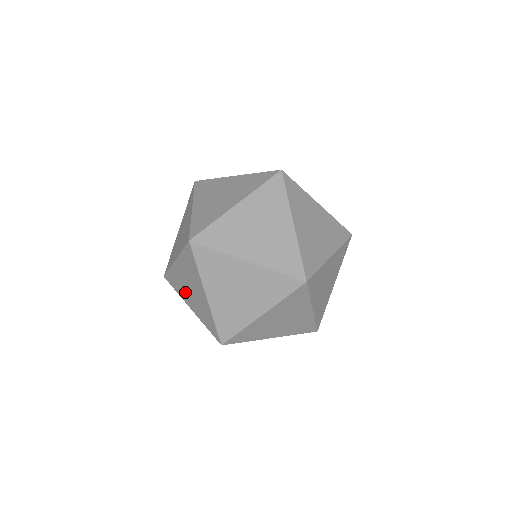
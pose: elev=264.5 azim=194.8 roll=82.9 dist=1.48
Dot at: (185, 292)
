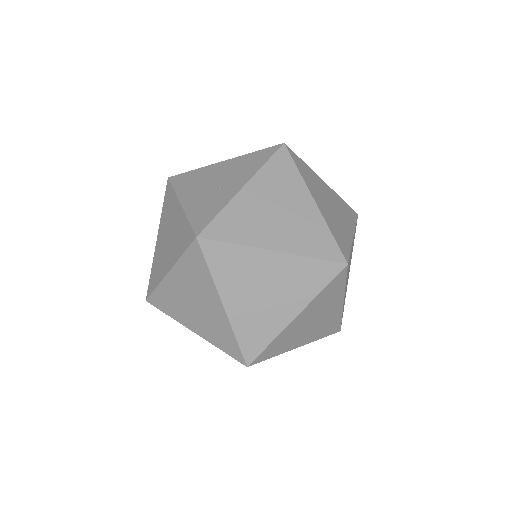
Dot at: occluded
